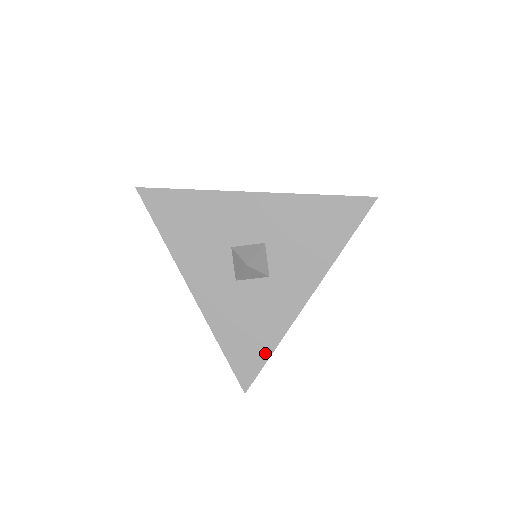
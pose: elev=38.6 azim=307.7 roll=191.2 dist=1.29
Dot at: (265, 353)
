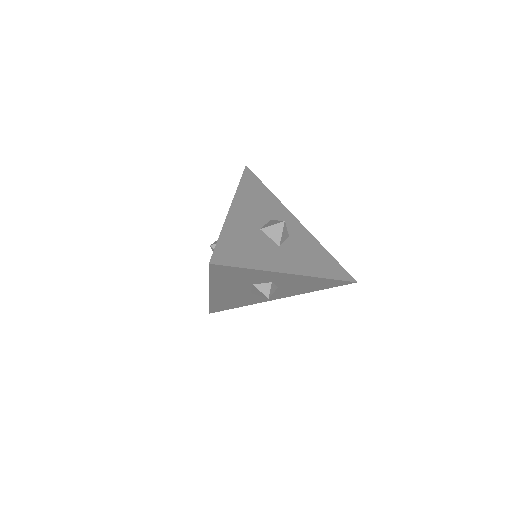
Dot at: (244, 264)
